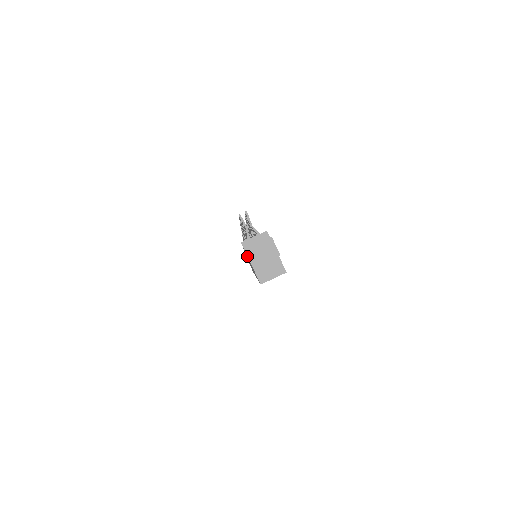
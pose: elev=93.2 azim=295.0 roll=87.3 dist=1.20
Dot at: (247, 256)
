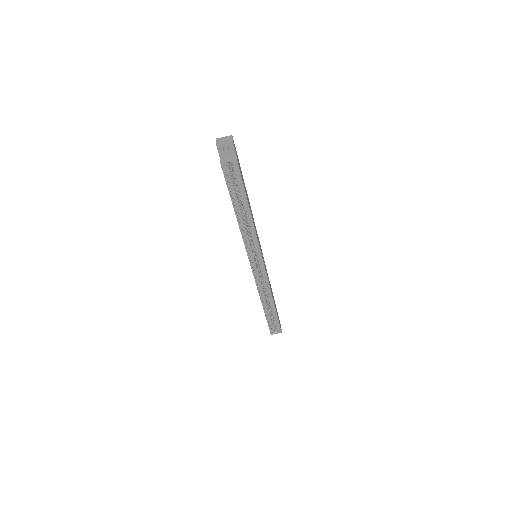
Dot at: occluded
